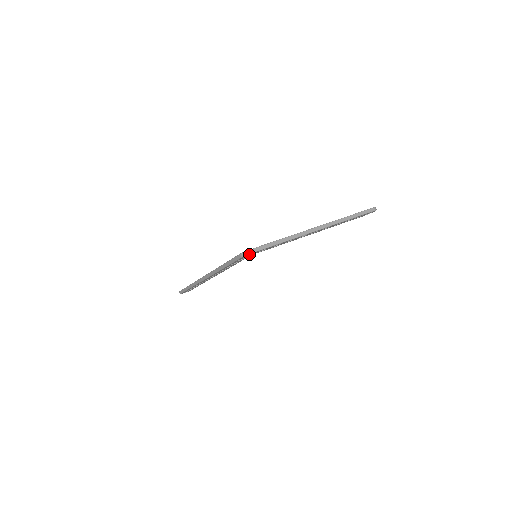
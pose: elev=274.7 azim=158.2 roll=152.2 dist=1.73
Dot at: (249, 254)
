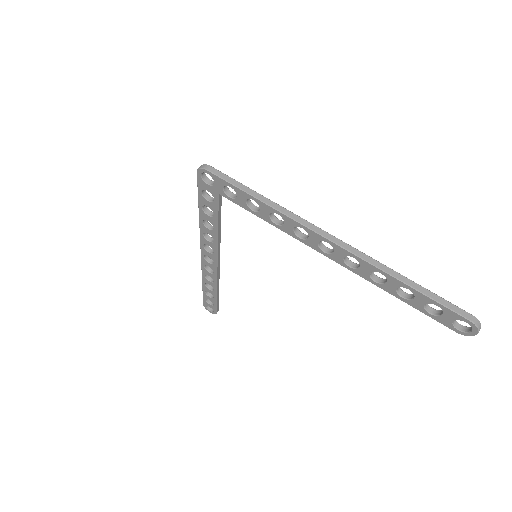
Dot at: (206, 171)
